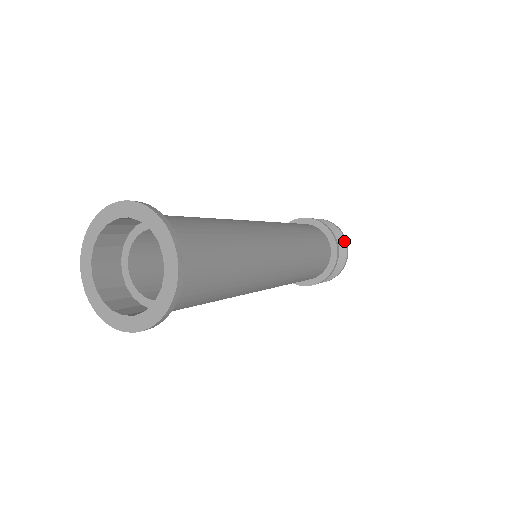
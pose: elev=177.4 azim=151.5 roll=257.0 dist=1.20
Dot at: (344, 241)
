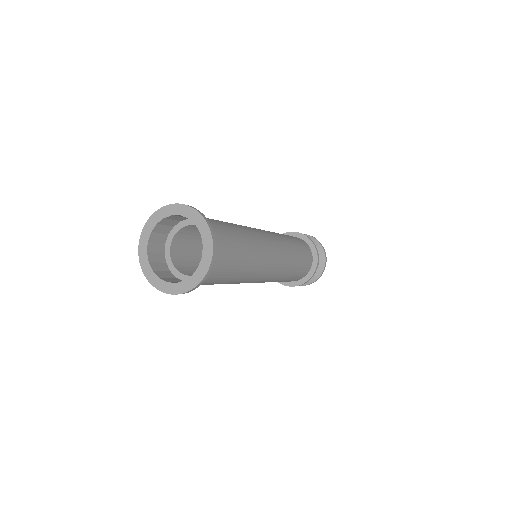
Dot at: (317, 241)
